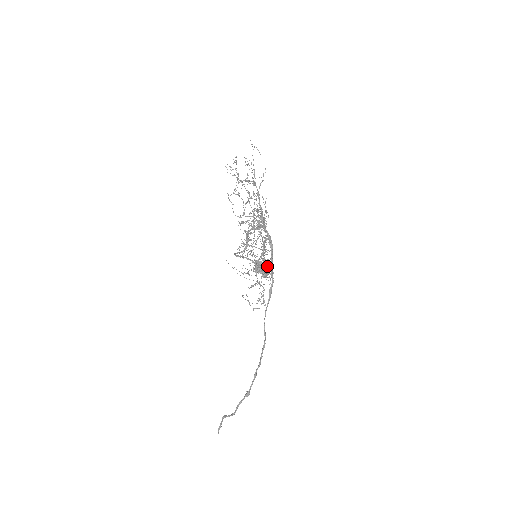
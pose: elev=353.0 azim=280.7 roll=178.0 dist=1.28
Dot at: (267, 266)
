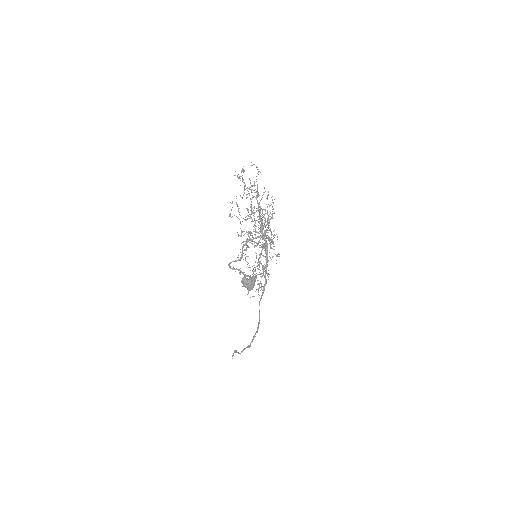
Dot at: (254, 280)
